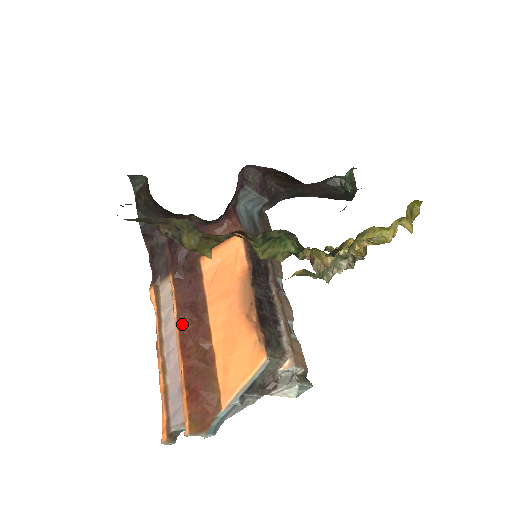
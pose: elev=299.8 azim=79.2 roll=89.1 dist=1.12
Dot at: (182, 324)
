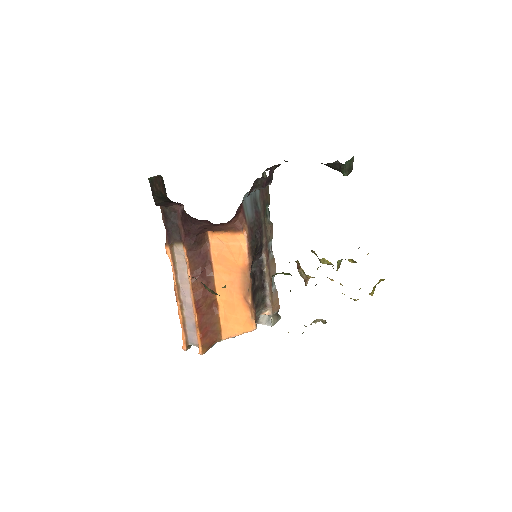
Dot at: (195, 288)
